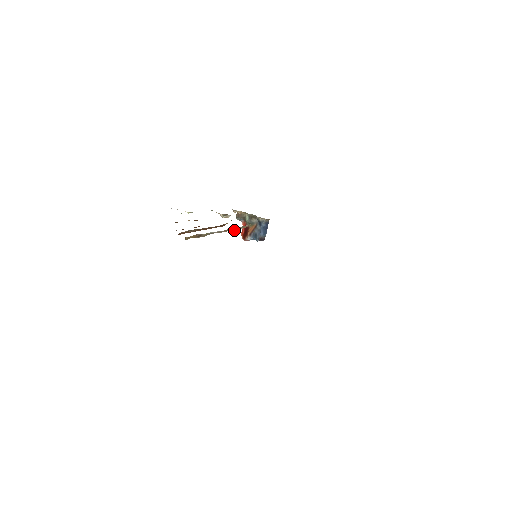
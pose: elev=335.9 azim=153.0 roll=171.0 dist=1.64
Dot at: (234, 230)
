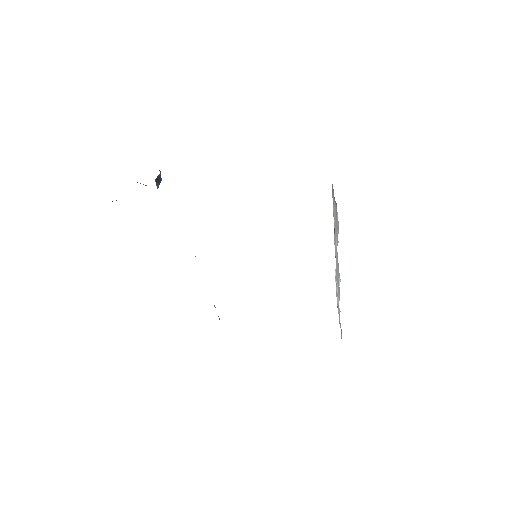
Dot at: occluded
